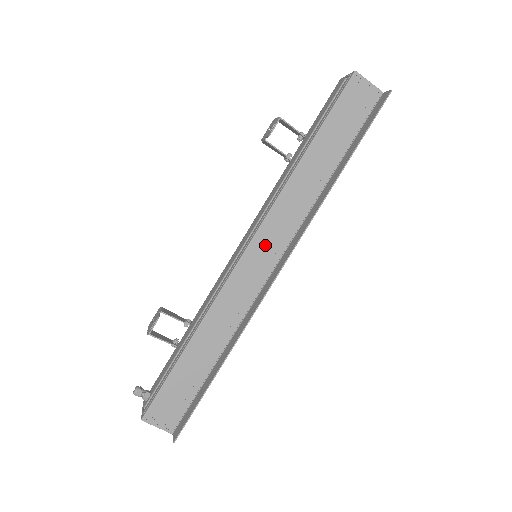
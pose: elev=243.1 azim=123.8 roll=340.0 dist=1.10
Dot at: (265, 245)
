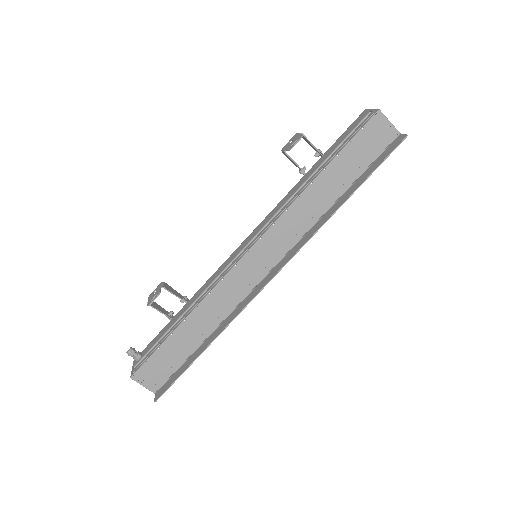
Dot at: (266, 250)
